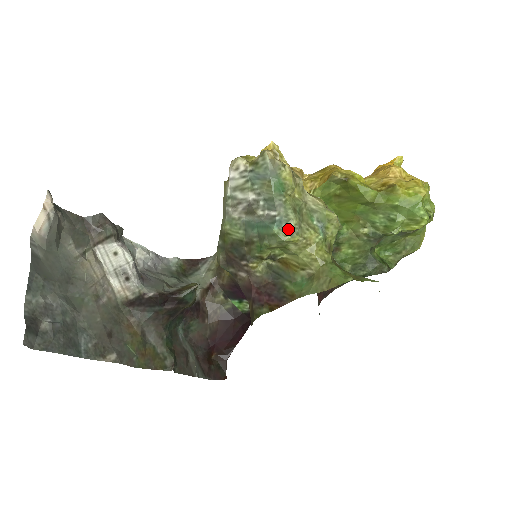
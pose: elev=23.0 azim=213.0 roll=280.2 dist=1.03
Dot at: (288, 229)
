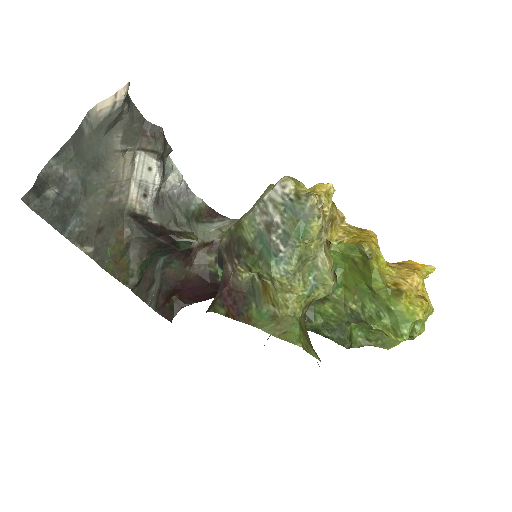
Dot at: (283, 269)
